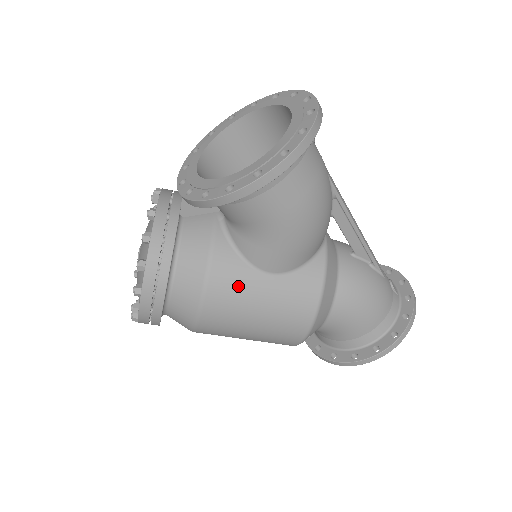
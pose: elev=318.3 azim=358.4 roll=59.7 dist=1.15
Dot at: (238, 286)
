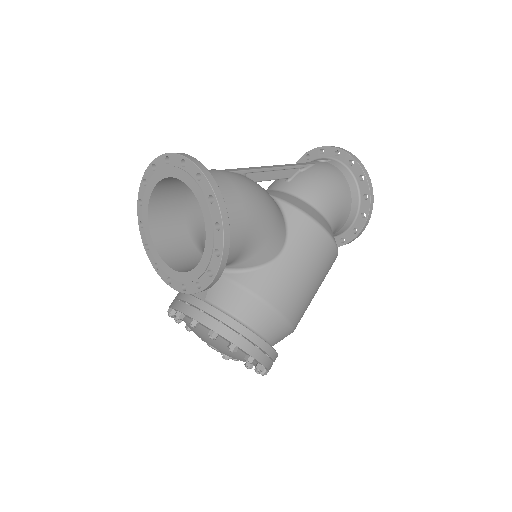
Dot at: (280, 280)
